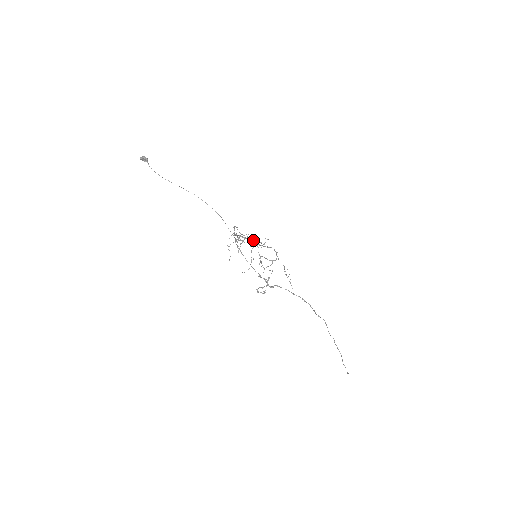
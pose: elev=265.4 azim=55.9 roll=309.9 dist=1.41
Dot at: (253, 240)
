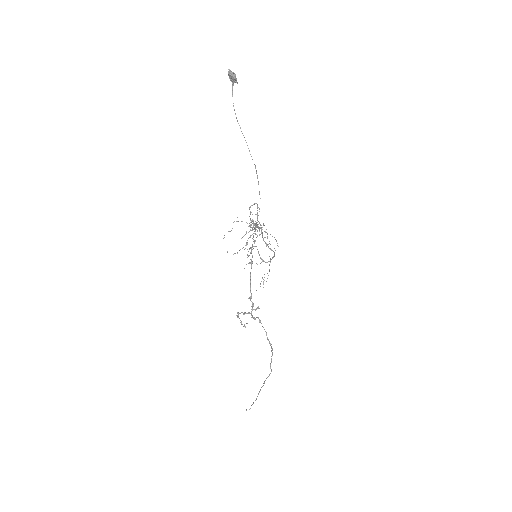
Dot at: (261, 227)
